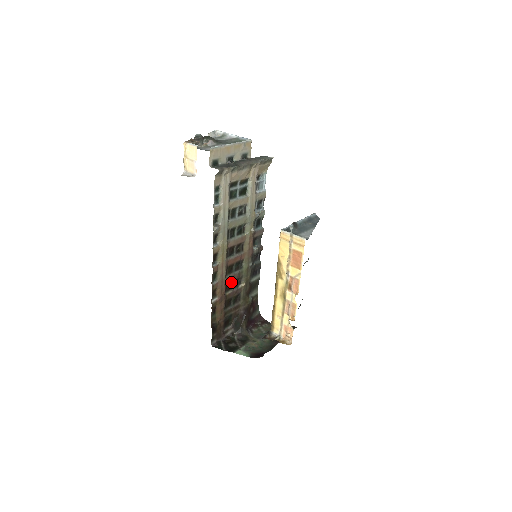
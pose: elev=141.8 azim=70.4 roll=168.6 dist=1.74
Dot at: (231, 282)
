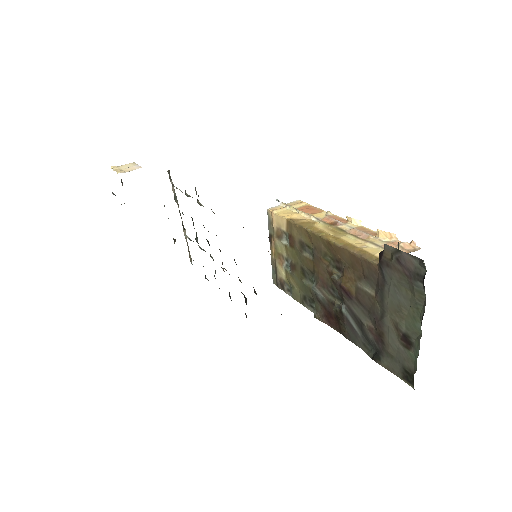
Dot at: occluded
